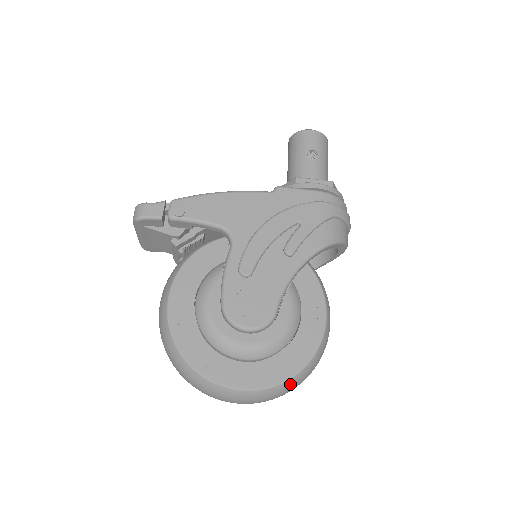
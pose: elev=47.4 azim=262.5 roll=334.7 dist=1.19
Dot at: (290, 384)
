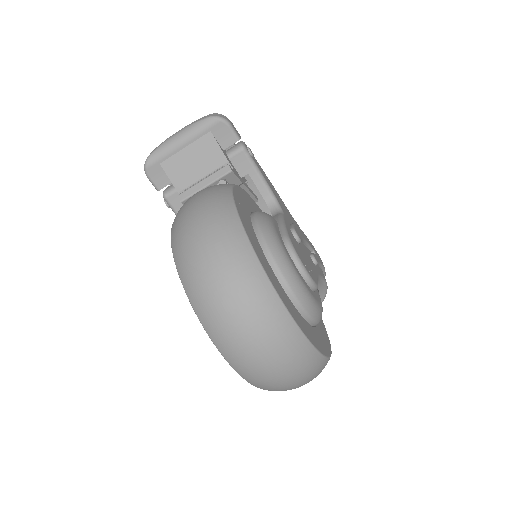
Dot at: (317, 363)
